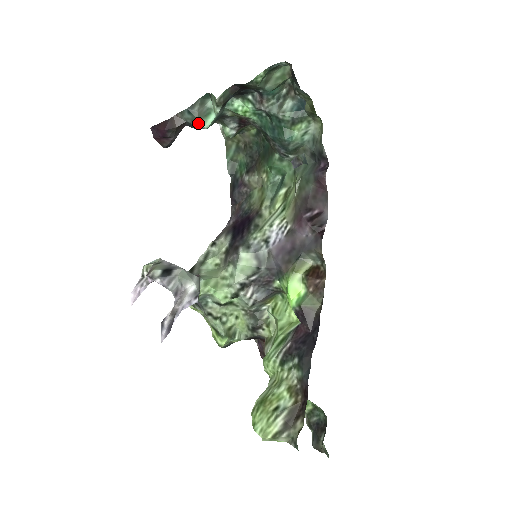
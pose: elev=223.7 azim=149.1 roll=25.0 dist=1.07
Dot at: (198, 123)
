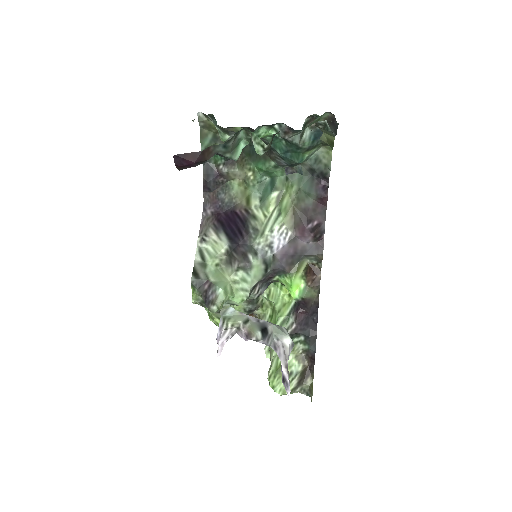
Dot at: (230, 155)
